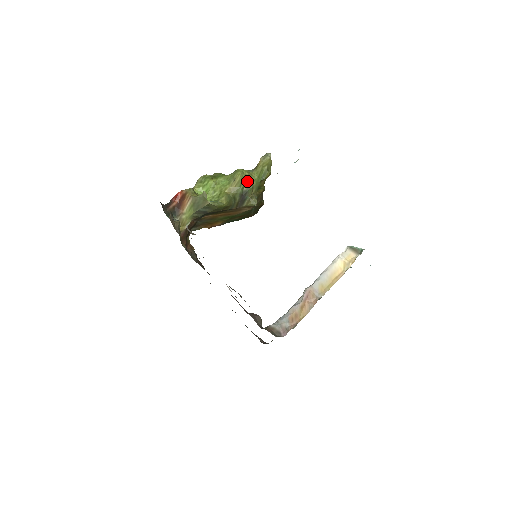
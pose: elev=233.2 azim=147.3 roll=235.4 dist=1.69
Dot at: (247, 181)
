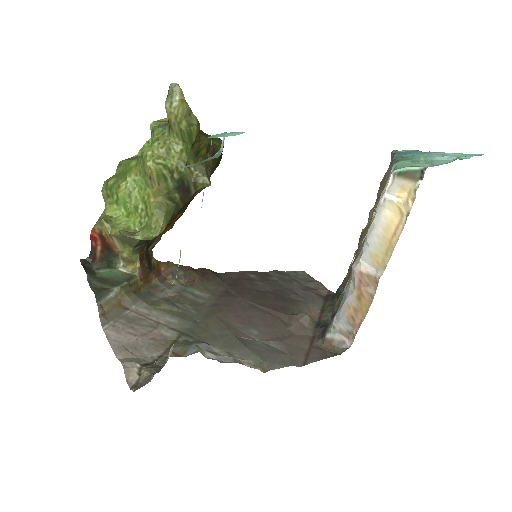
Dot at: (170, 163)
